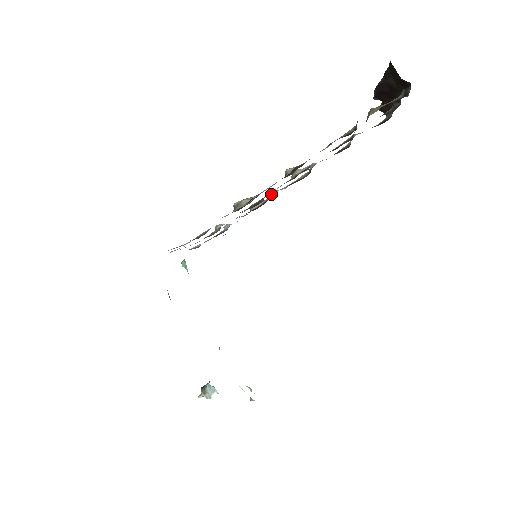
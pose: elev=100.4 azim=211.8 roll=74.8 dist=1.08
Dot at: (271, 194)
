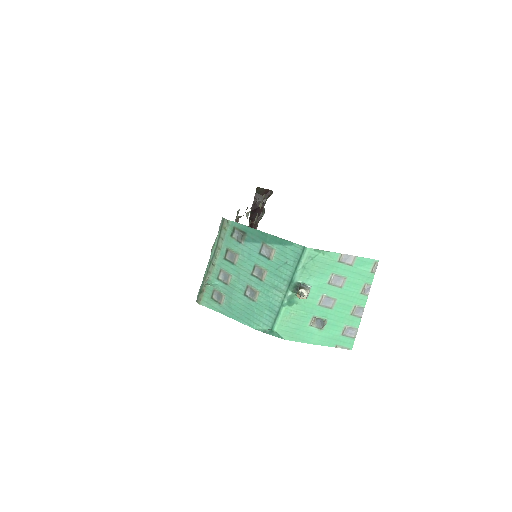
Dot at: occluded
